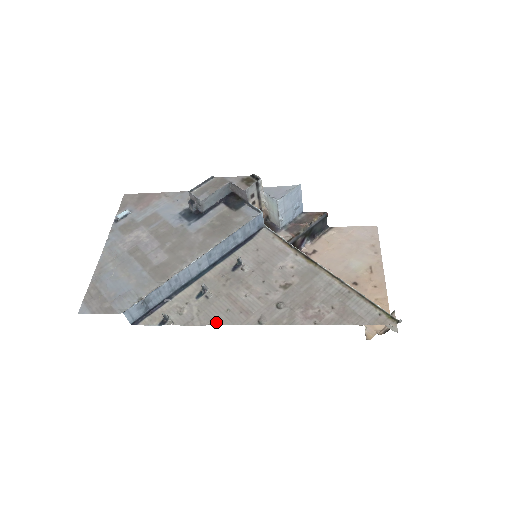
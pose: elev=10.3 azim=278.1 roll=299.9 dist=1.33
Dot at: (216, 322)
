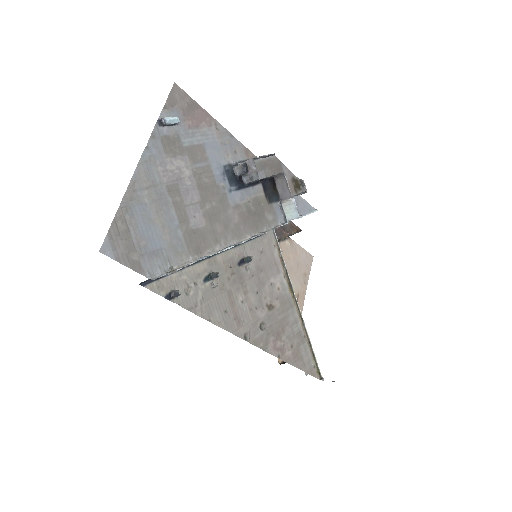
Dot at: (214, 320)
